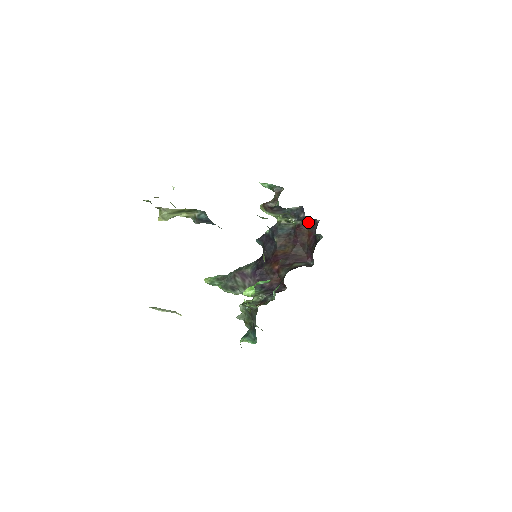
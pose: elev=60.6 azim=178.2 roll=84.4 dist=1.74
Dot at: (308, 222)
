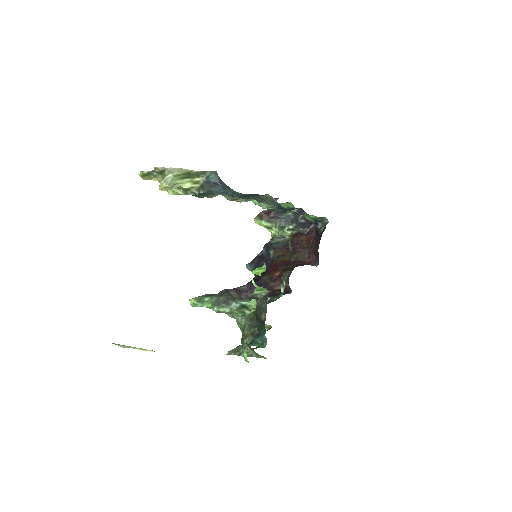
Dot at: (306, 229)
